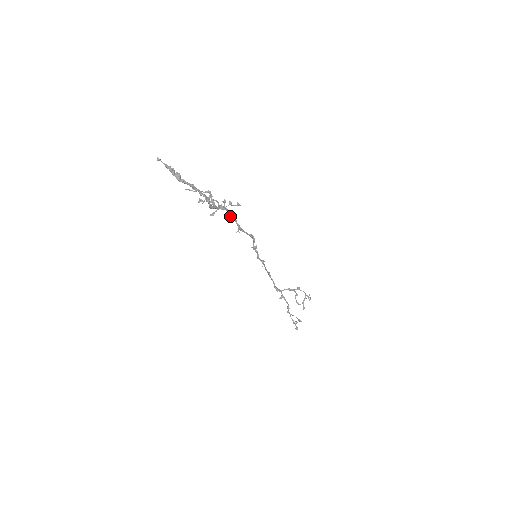
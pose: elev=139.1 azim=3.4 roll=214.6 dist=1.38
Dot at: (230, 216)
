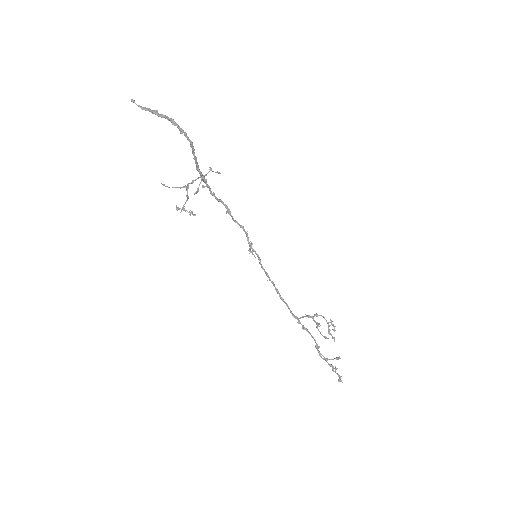
Dot at: (214, 195)
